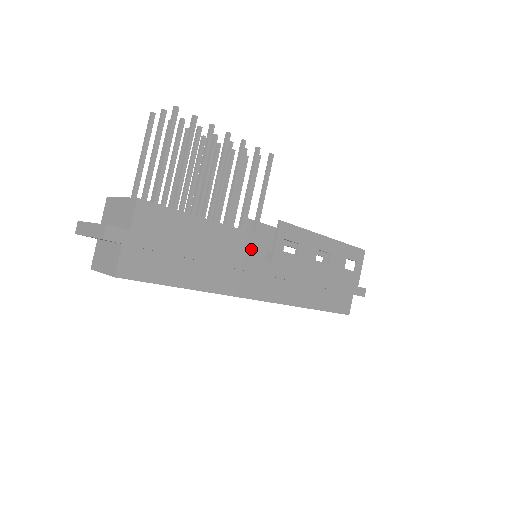
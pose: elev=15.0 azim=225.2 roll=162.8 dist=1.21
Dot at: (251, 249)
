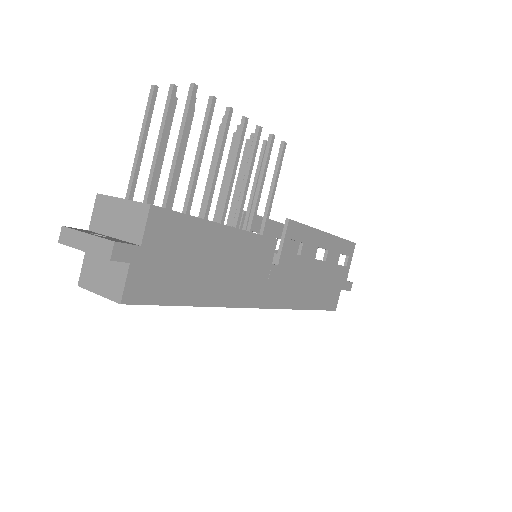
Dot at: (260, 254)
